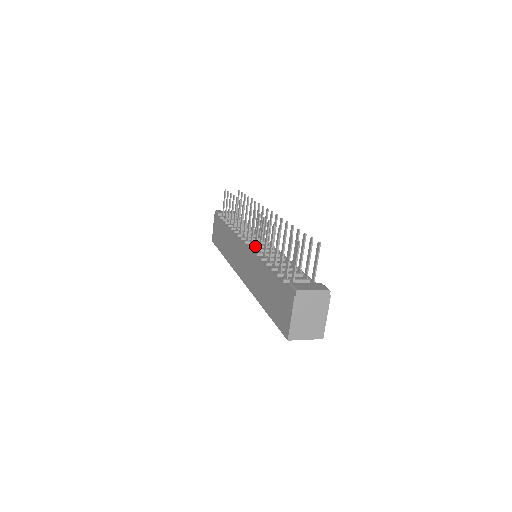
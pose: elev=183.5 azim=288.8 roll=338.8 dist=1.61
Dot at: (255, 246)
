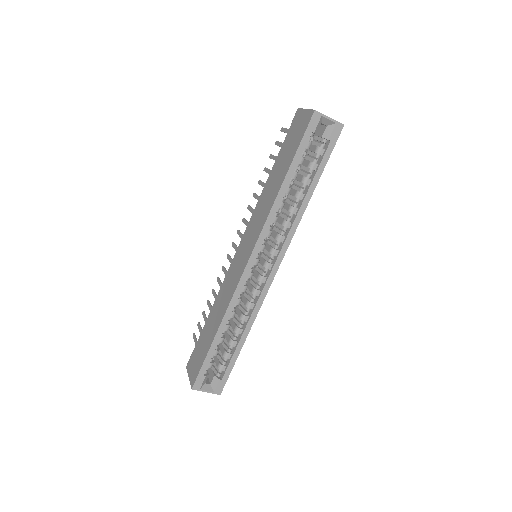
Dot at: occluded
